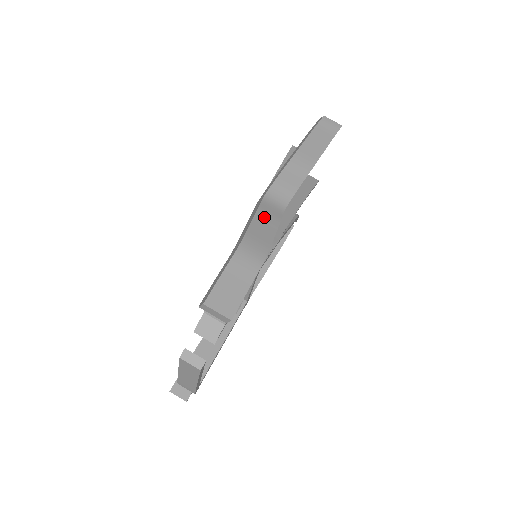
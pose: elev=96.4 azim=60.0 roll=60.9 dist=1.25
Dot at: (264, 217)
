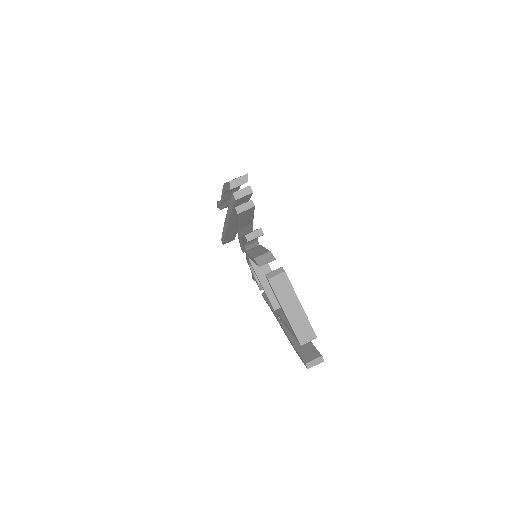
Dot at: occluded
